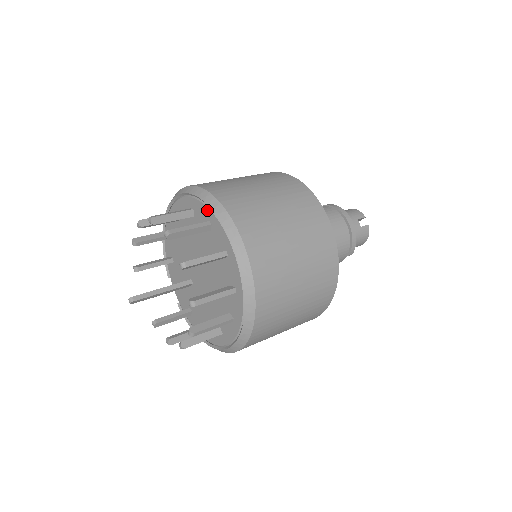
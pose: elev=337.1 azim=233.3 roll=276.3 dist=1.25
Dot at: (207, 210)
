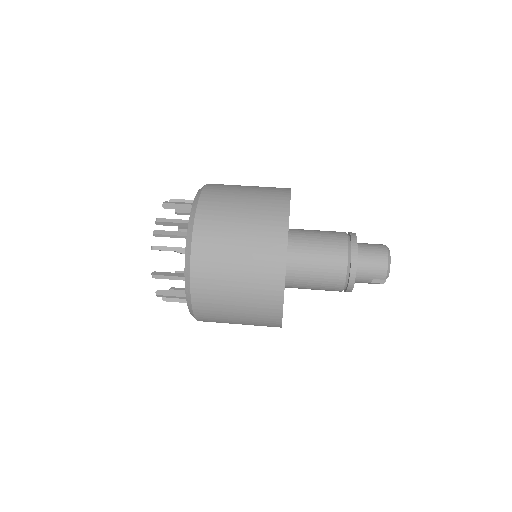
Dot at: occluded
